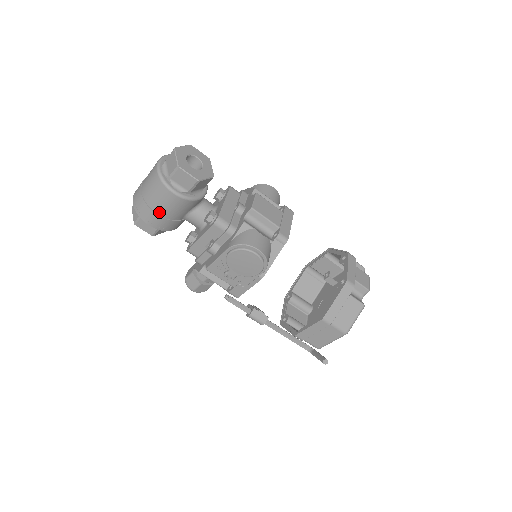
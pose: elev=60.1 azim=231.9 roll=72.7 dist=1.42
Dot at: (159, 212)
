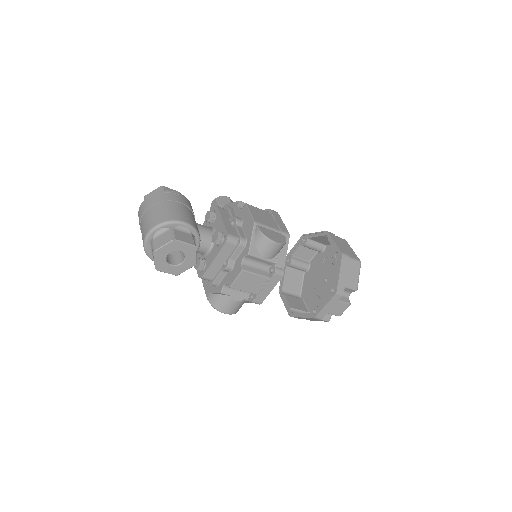
Dot at: occluded
